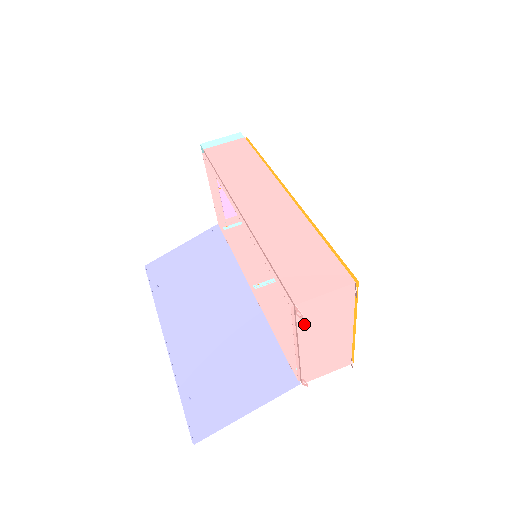
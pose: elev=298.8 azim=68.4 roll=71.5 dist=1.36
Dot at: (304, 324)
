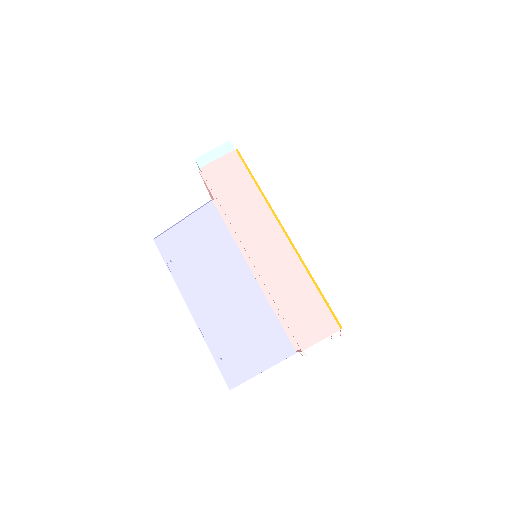
Dot at: occluded
